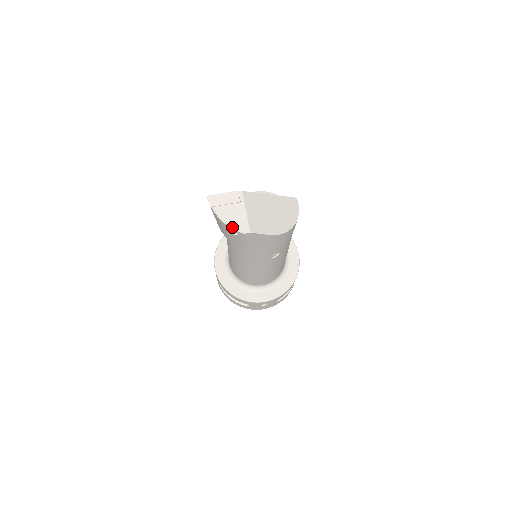
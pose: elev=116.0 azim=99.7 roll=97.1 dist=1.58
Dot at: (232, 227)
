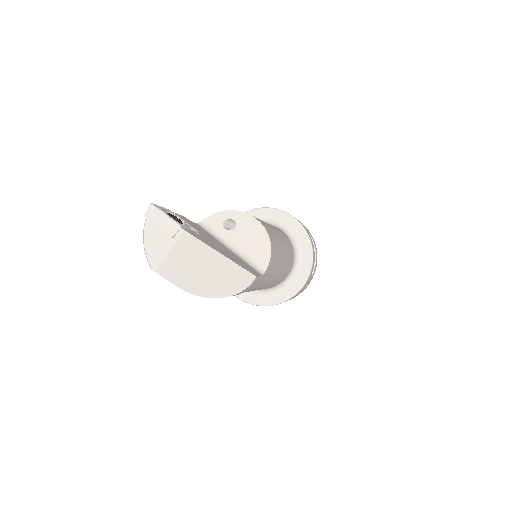
Dot at: (145, 251)
